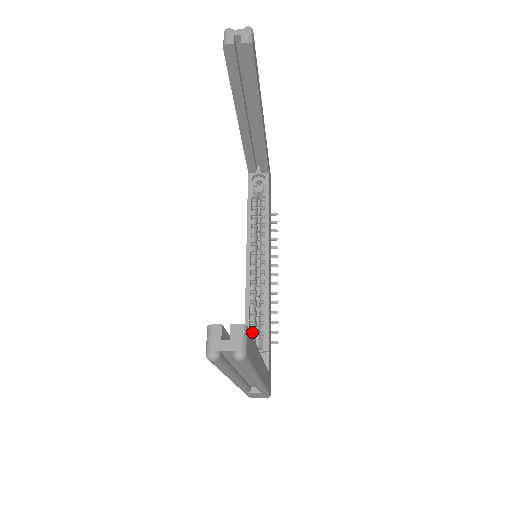
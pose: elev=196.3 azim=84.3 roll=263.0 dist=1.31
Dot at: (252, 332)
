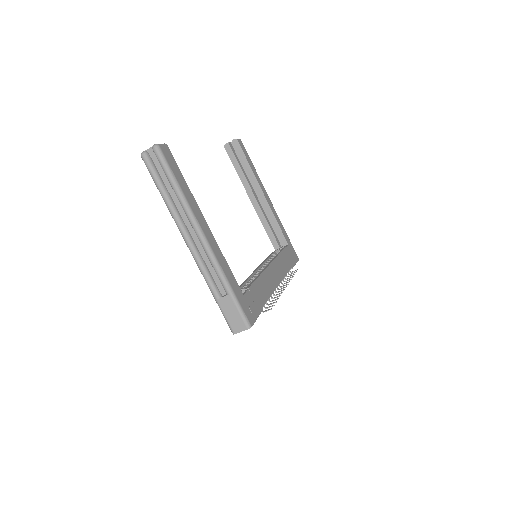
Dot at: occluded
